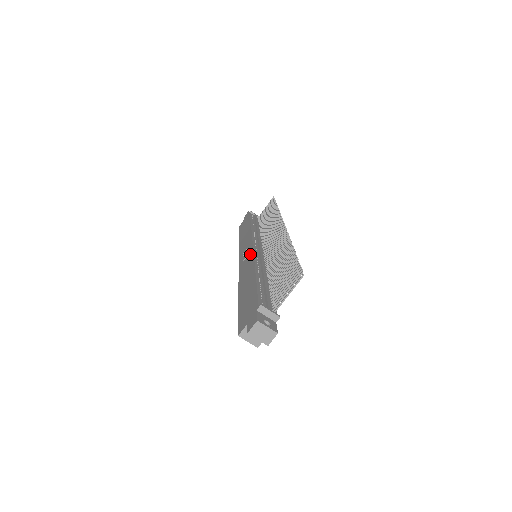
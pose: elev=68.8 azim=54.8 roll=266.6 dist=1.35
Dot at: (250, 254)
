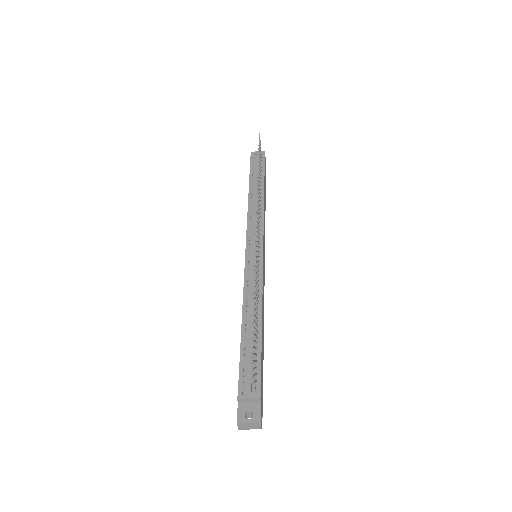
Dot at: (244, 269)
